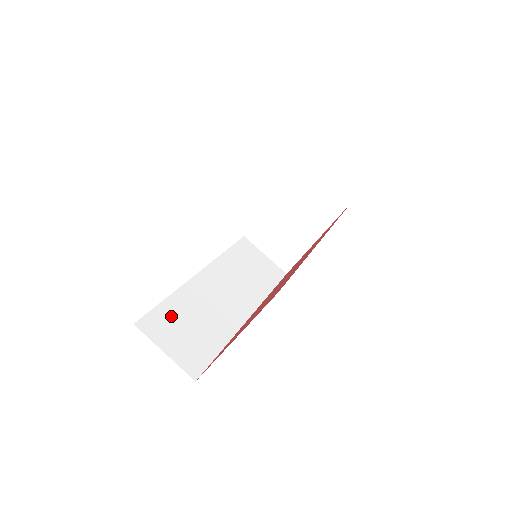
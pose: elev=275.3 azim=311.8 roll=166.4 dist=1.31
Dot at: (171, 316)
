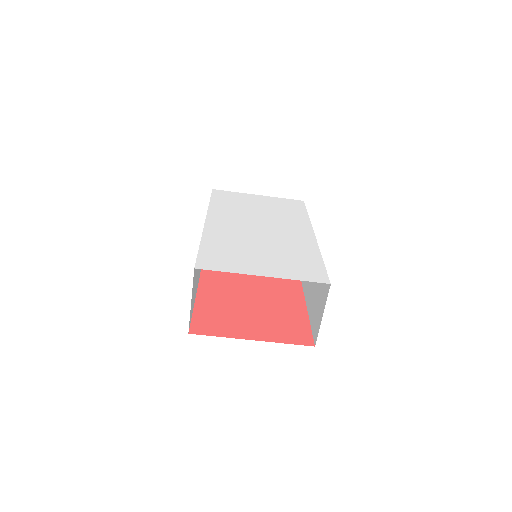
Dot at: occluded
